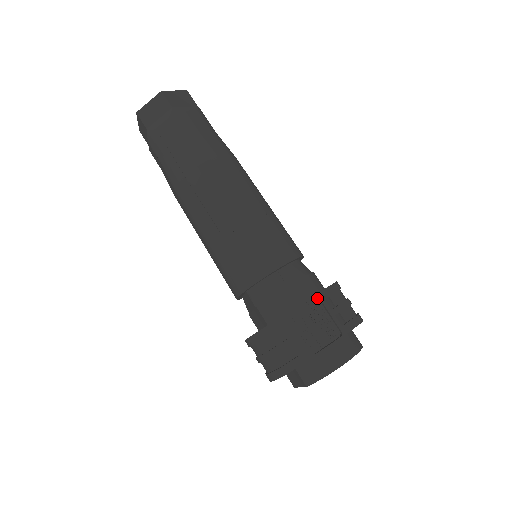
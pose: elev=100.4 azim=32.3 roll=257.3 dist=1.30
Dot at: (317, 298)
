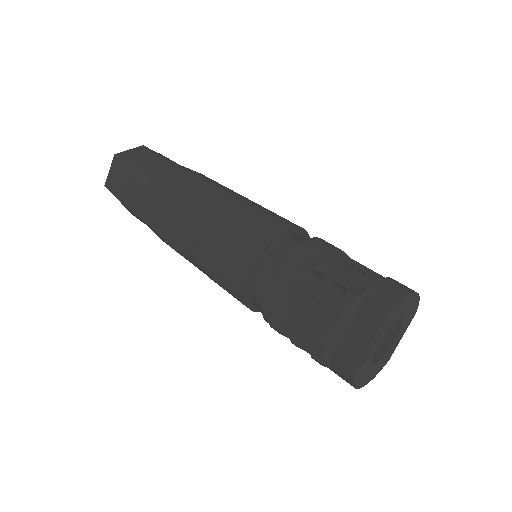
Dot at: (347, 260)
